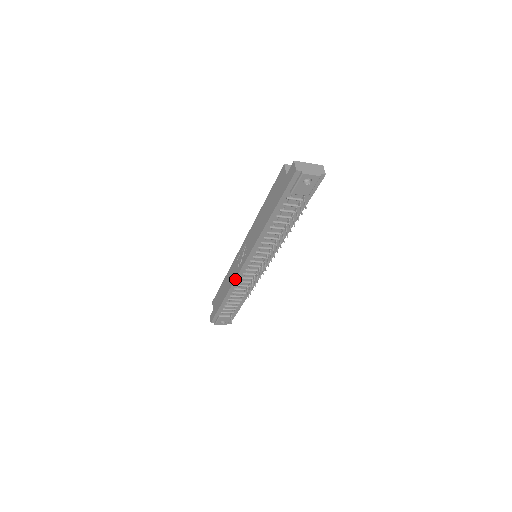
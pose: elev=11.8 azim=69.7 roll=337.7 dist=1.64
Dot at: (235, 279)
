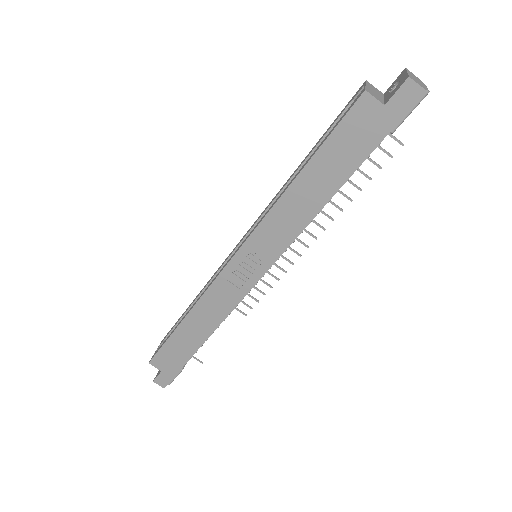
Dot at: occluded
